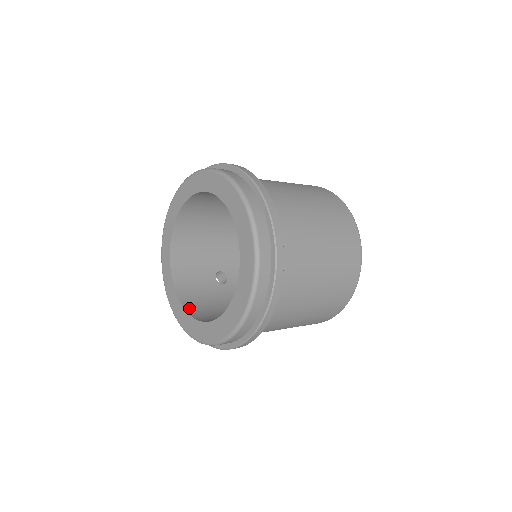
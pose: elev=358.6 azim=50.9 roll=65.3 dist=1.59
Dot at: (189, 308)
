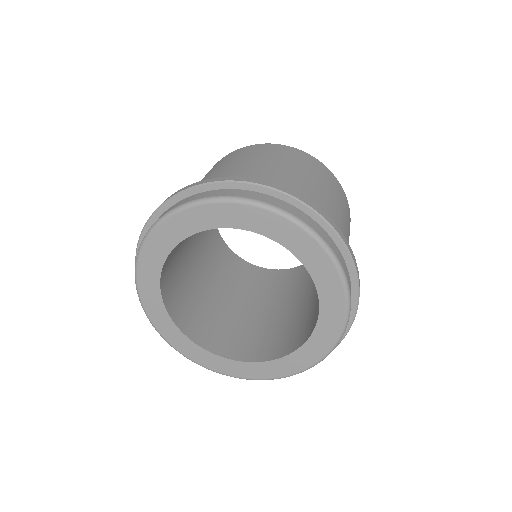
Dot at: (165, 293)
